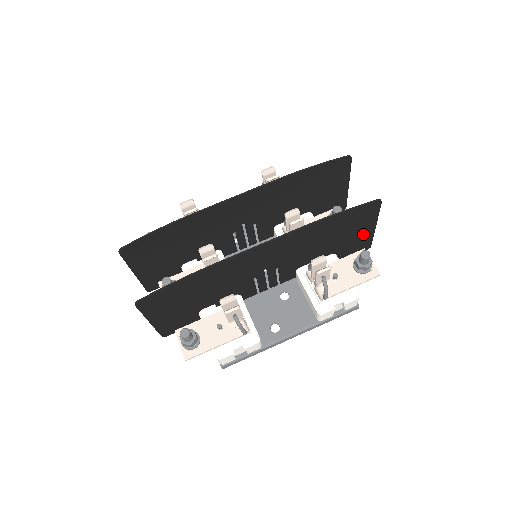
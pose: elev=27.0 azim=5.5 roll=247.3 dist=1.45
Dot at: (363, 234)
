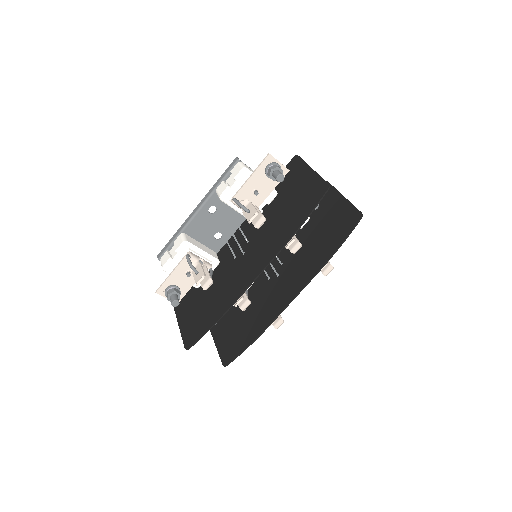
Dot at: (334, 203)
